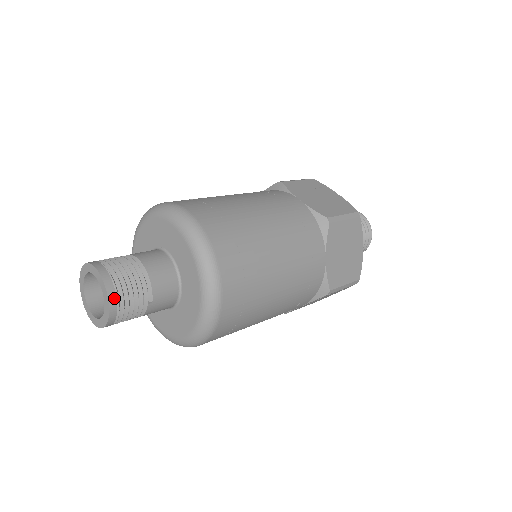
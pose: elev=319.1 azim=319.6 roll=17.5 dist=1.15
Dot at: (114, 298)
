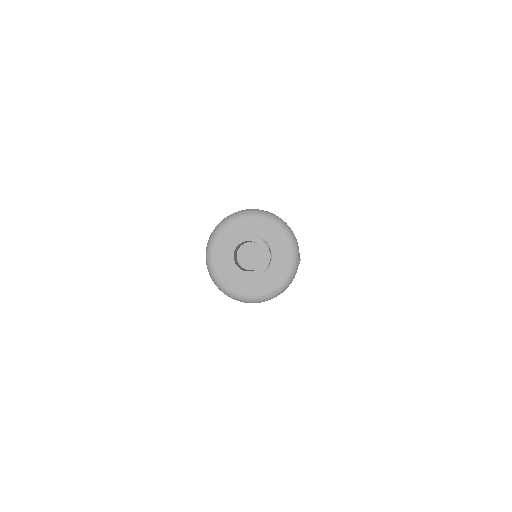
Dot at: occluded
